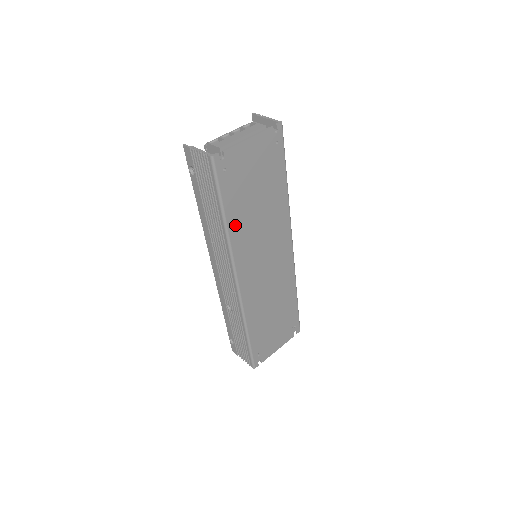
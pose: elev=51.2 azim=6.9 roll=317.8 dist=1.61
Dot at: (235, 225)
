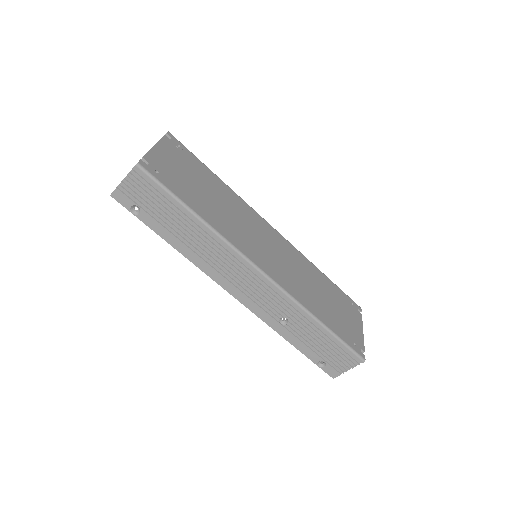
Dot at: (210, 218)
